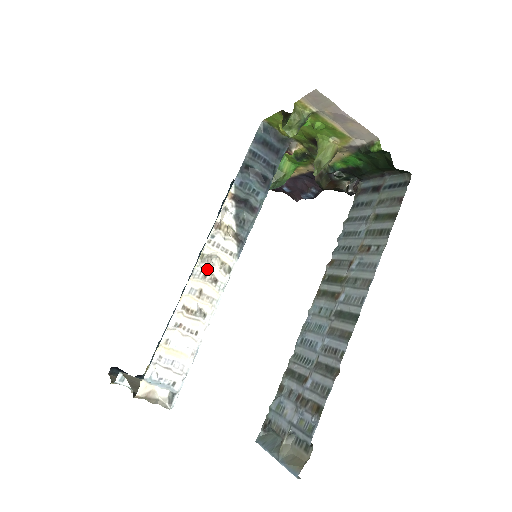
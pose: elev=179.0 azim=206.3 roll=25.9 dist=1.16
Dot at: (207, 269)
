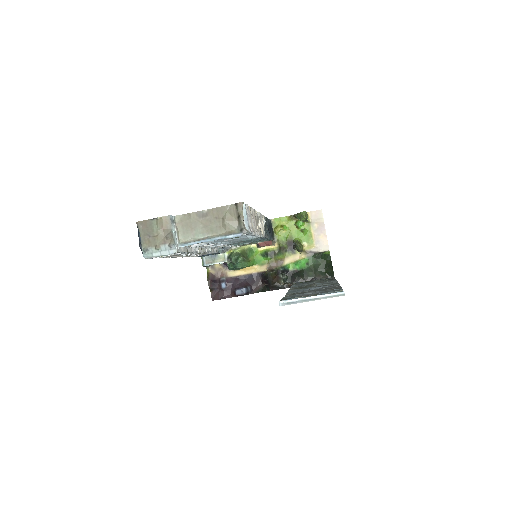
Dot at: occluded
